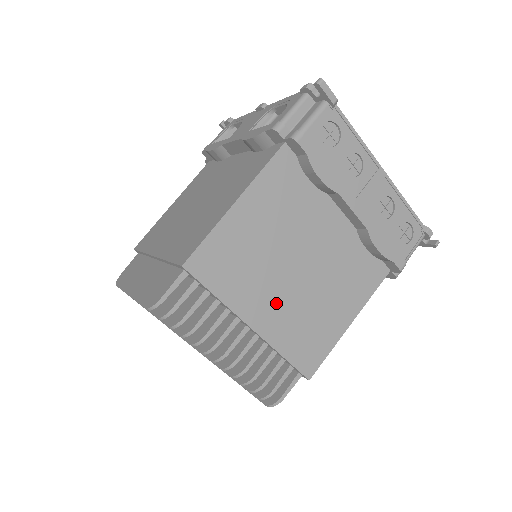
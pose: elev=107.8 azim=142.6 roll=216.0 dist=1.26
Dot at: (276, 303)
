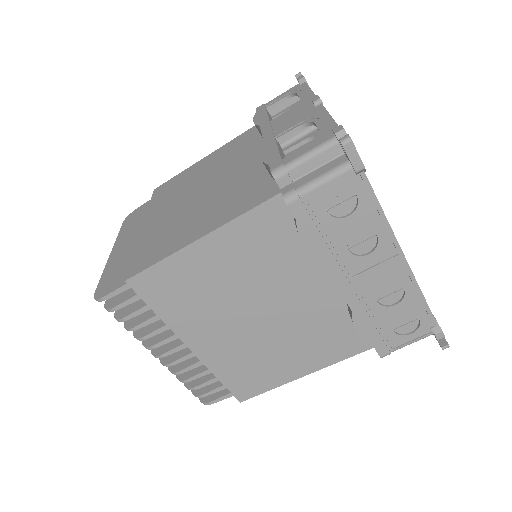
Dot at: (222, 337)
